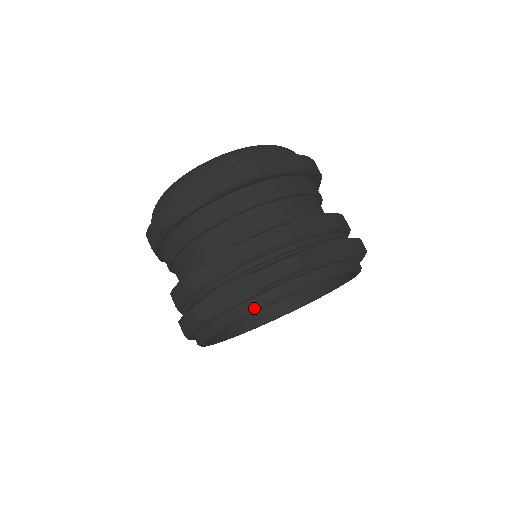
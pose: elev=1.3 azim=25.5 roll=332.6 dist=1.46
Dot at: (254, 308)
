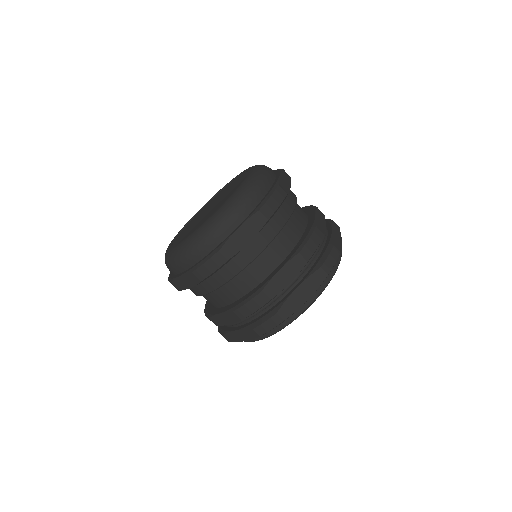
Dot at: (320, 293)
